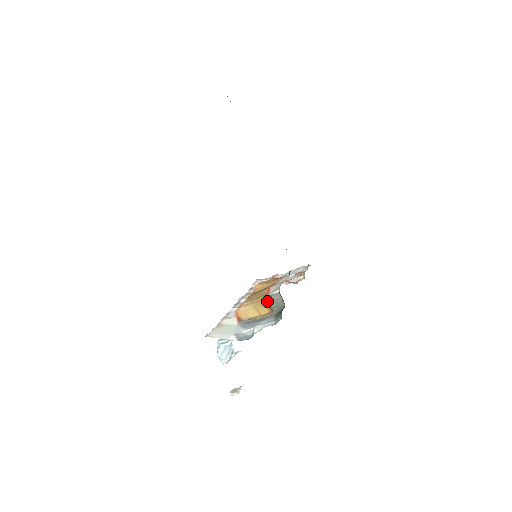
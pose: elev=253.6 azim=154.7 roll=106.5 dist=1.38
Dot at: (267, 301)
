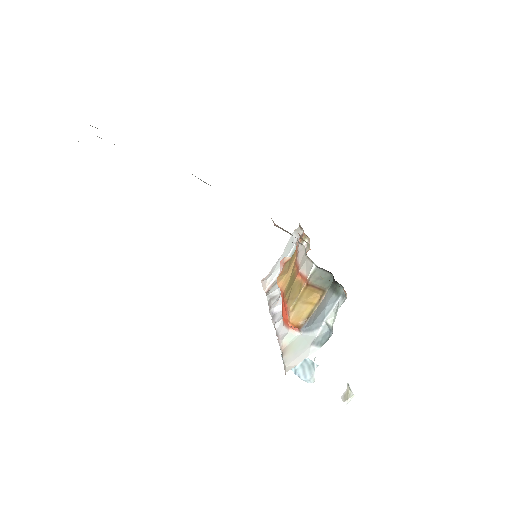
Dot at: (311, 286)
